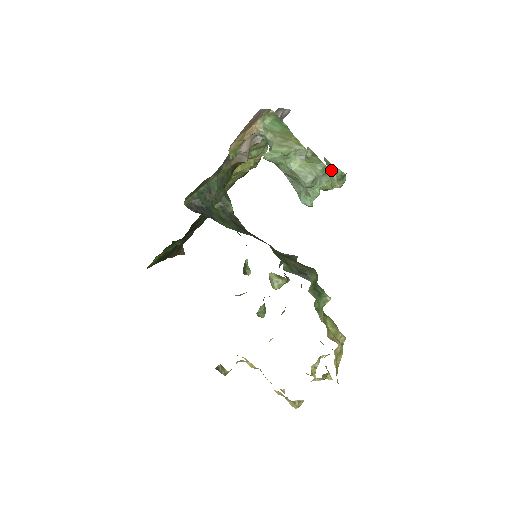
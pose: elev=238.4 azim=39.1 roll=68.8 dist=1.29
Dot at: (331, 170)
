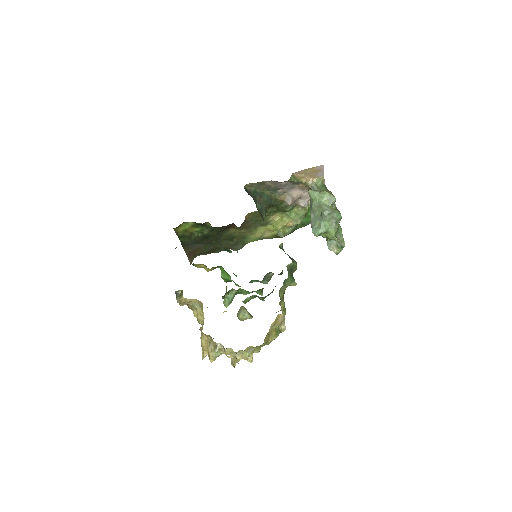
Dot at: (339, 231)
